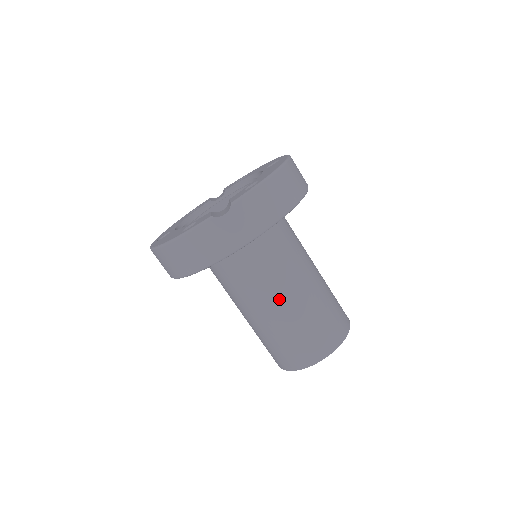
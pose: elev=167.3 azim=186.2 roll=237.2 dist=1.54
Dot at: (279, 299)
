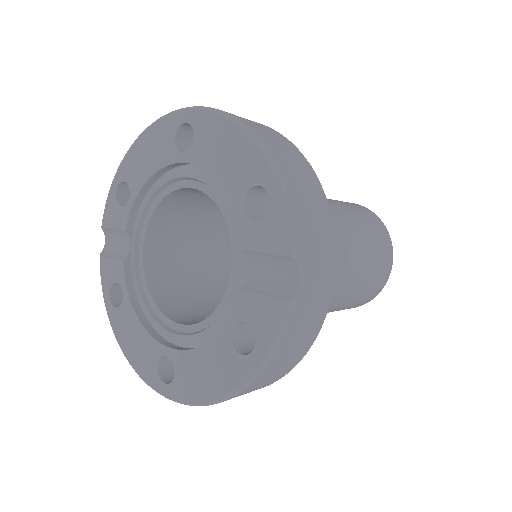
Dot at: (342, 269)
